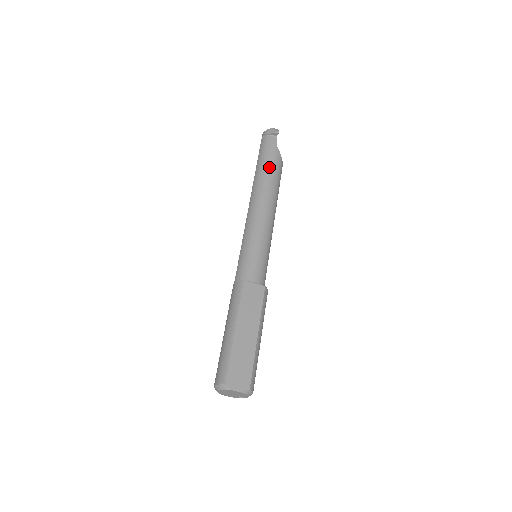
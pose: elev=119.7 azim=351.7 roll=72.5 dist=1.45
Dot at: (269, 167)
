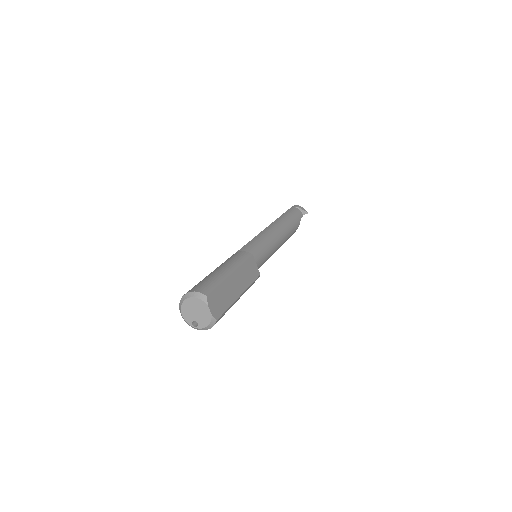
Dot at: (292, 222)
